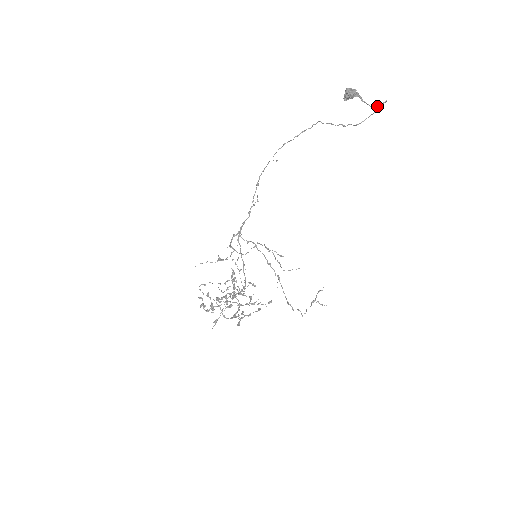
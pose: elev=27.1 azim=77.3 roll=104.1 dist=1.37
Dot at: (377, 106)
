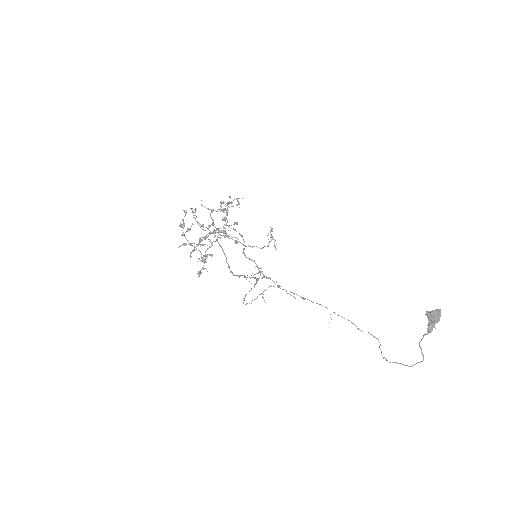
Dot at: (421, 348)
